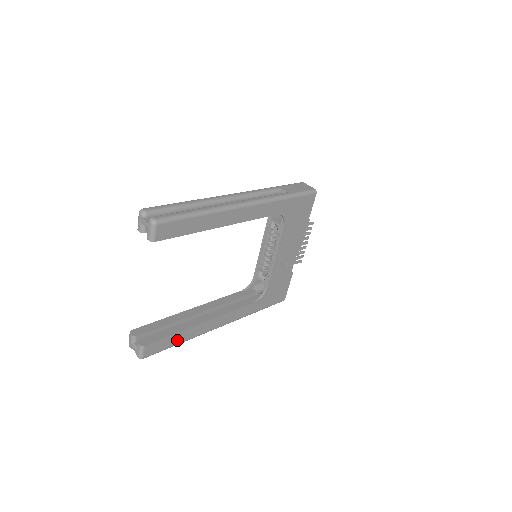
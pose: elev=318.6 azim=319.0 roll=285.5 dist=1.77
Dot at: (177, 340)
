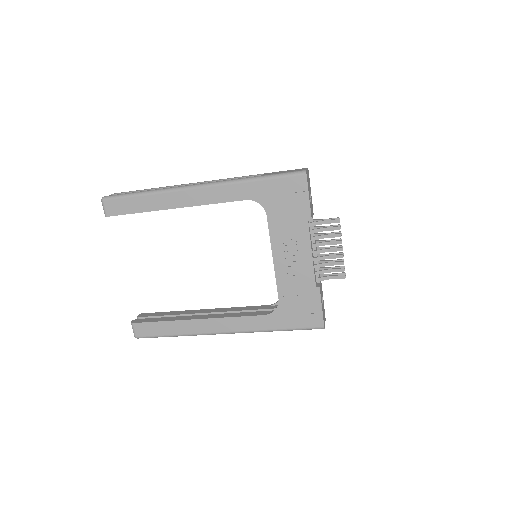
Dot at: (168, 330)
